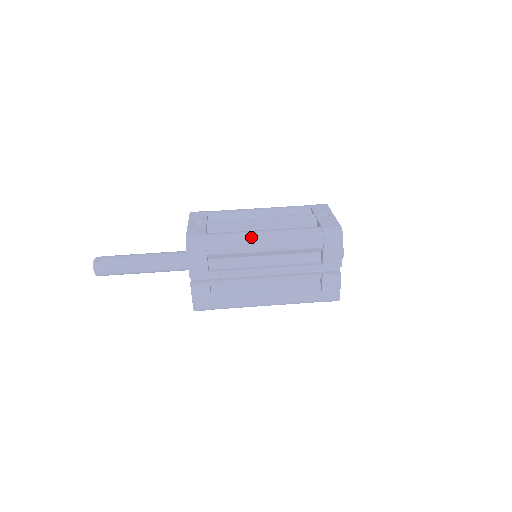
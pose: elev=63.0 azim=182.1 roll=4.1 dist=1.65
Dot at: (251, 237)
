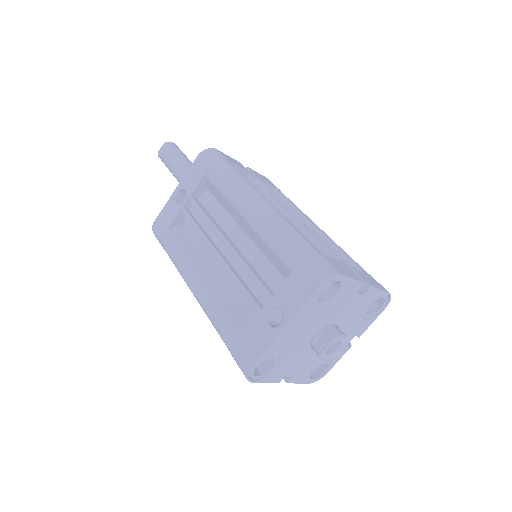
Dot at: (184, 279)
